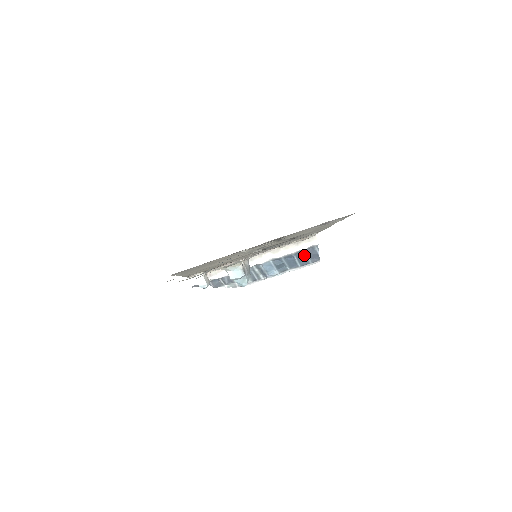
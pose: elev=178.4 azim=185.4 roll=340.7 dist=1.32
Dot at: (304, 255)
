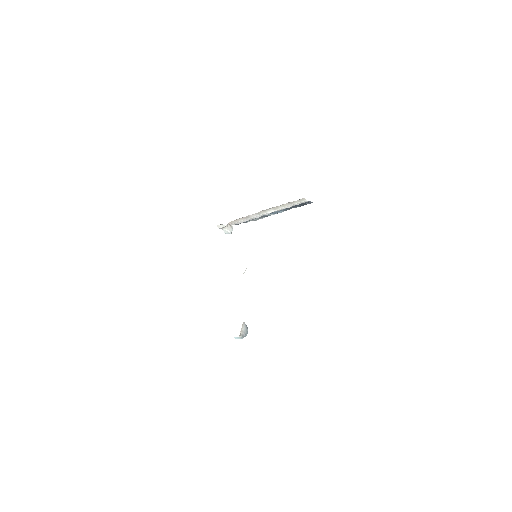
Dot at: (299, 204)
